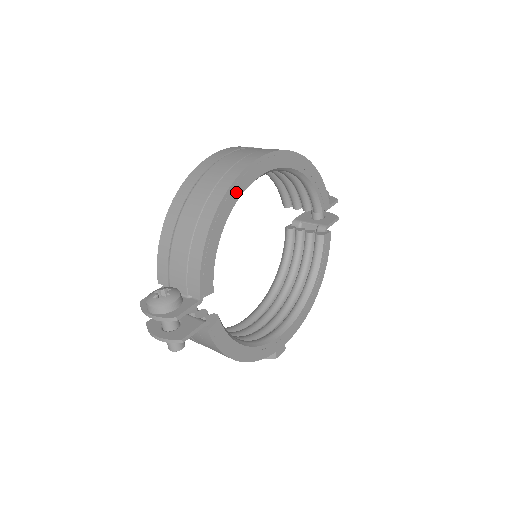
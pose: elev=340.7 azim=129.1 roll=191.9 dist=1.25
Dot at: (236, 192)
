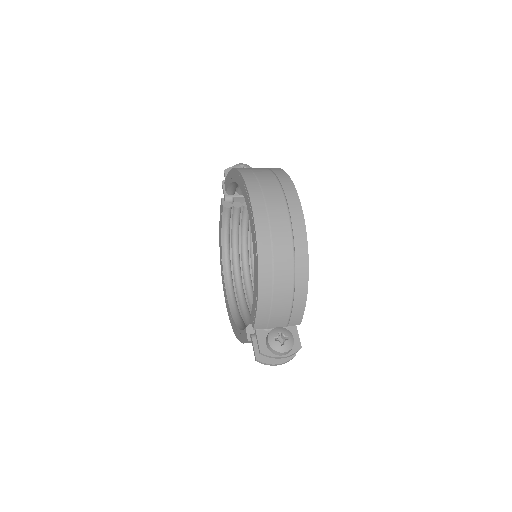
Dot at: occluded
